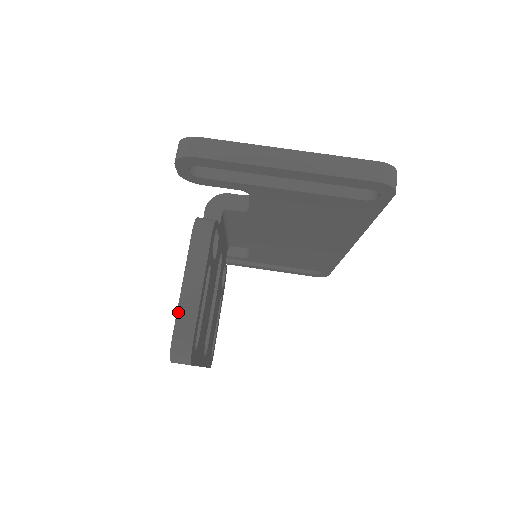
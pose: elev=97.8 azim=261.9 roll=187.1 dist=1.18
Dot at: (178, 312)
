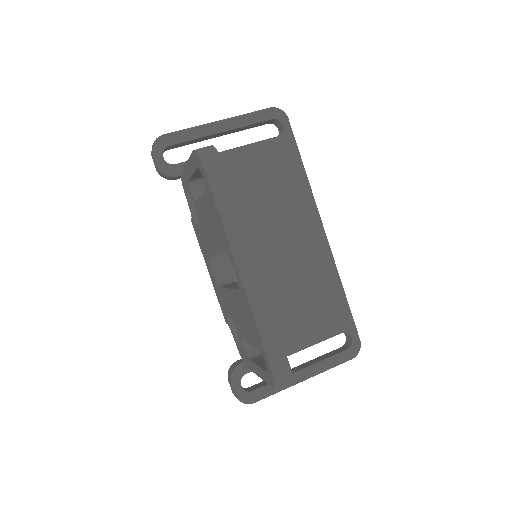
Dot at: (190, 156)
